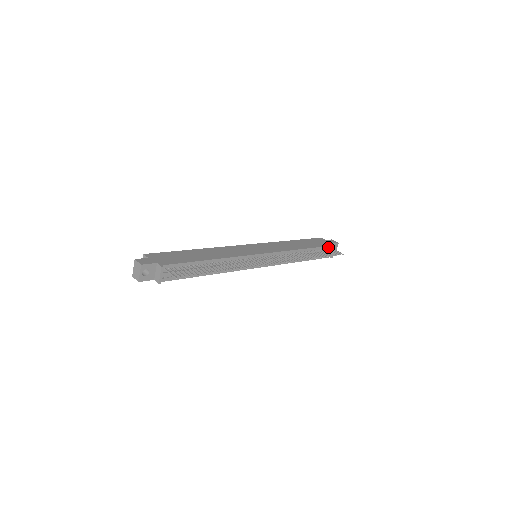
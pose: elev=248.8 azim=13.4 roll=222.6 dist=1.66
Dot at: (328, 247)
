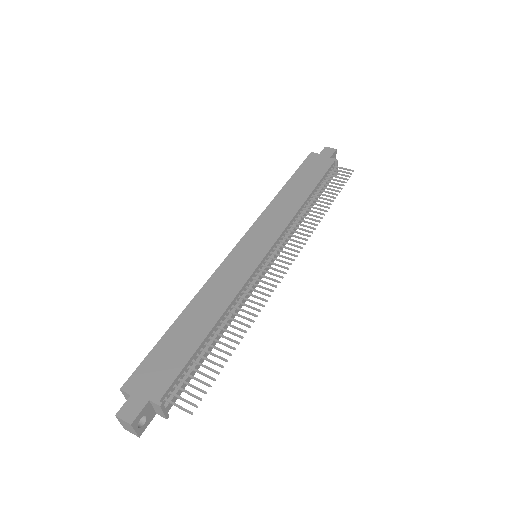
Dot at: (329, 168)
